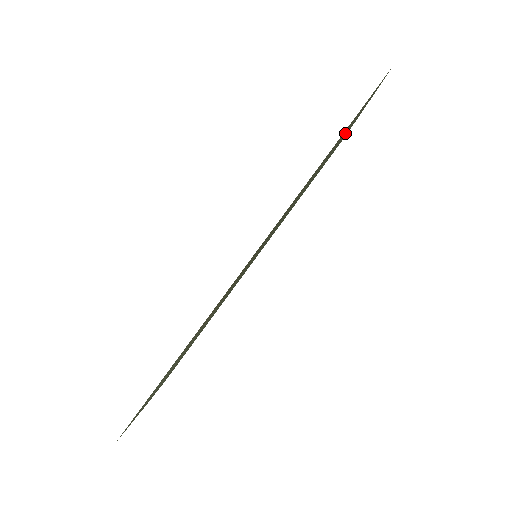
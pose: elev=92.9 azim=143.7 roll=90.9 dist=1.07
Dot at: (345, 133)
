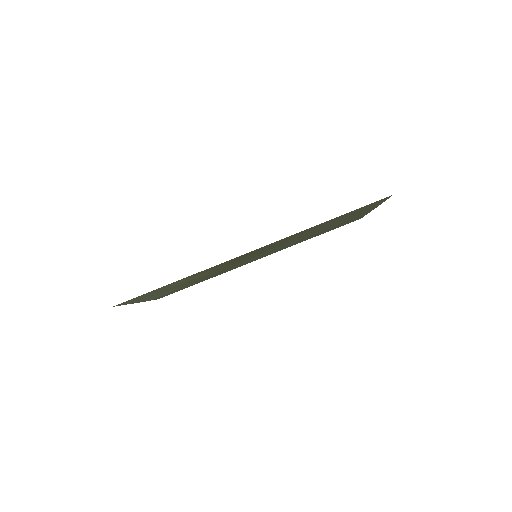
Dot at: (352, 215)
